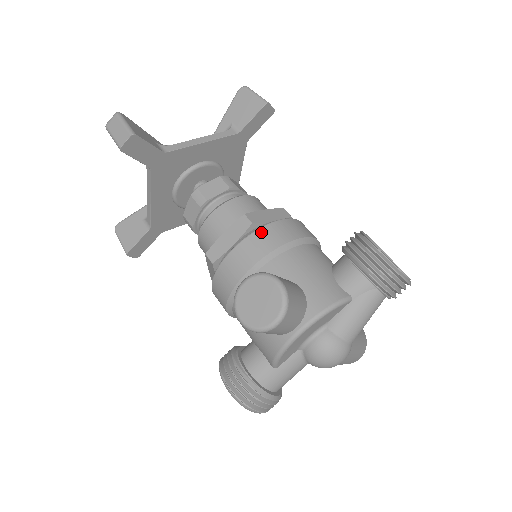
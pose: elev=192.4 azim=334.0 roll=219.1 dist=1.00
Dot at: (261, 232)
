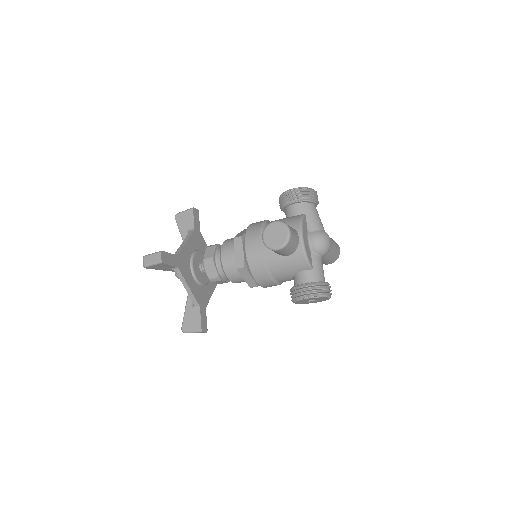
Dot at: (248, 233)
